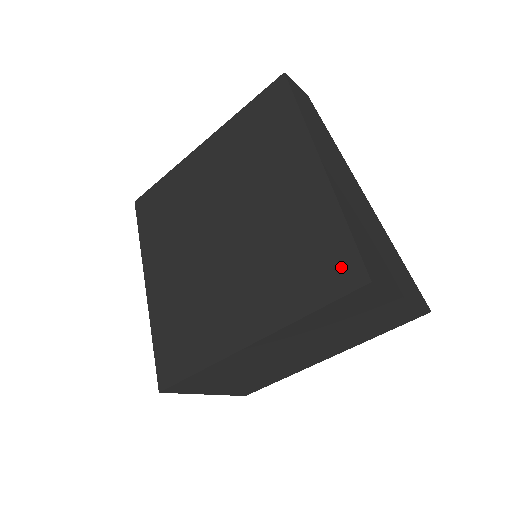
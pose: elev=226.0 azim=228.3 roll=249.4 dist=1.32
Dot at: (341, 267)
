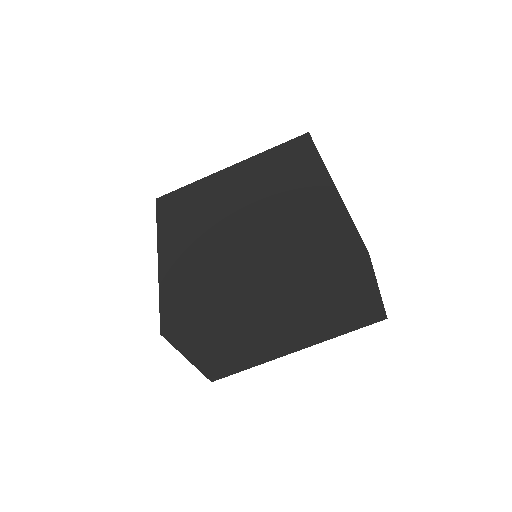
Dot at: (346, 245)
